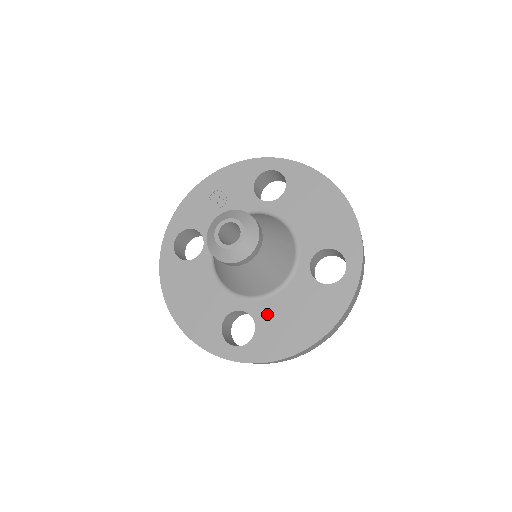
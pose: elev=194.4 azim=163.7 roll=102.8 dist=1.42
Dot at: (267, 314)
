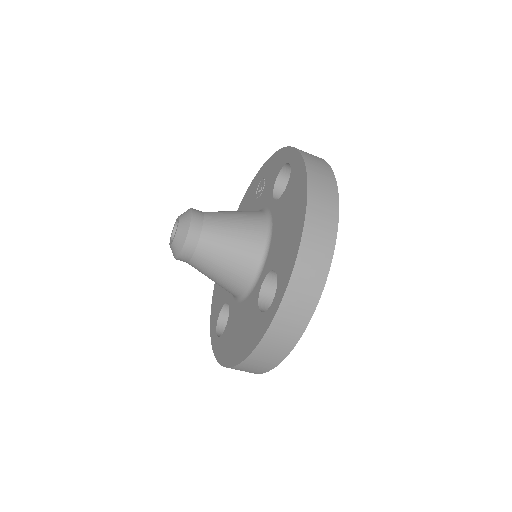
Dot at: (233, 317)
